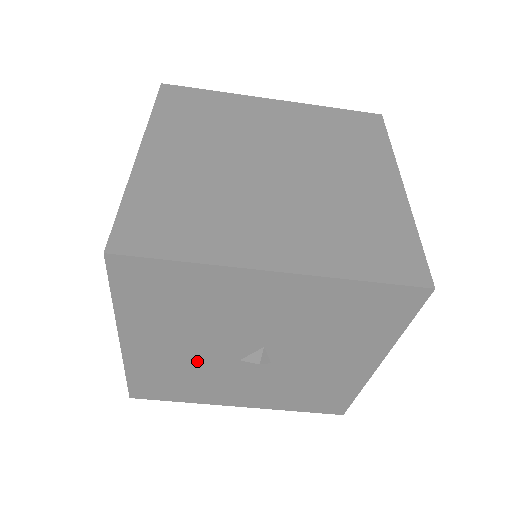
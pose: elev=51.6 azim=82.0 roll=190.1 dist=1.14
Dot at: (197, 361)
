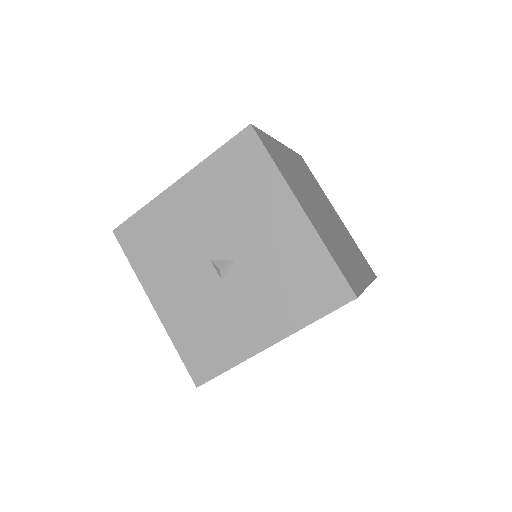
Dot at: (189, 237)
